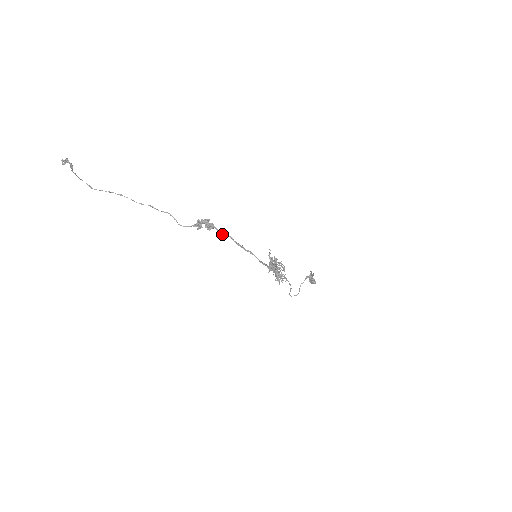
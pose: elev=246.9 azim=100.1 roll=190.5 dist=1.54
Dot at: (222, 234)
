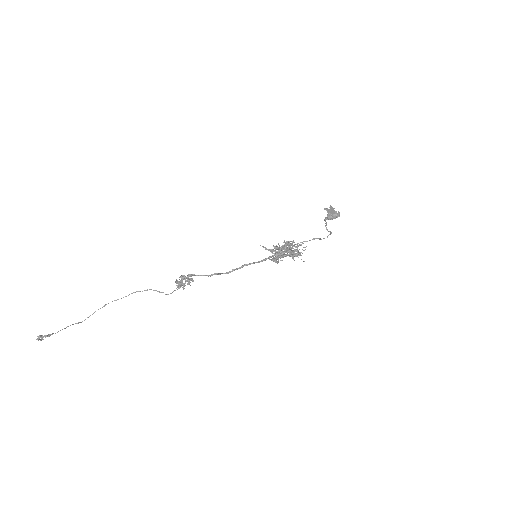
Dot at: occluded
